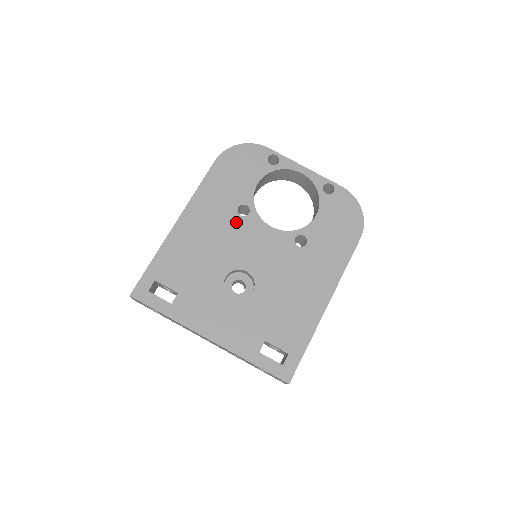
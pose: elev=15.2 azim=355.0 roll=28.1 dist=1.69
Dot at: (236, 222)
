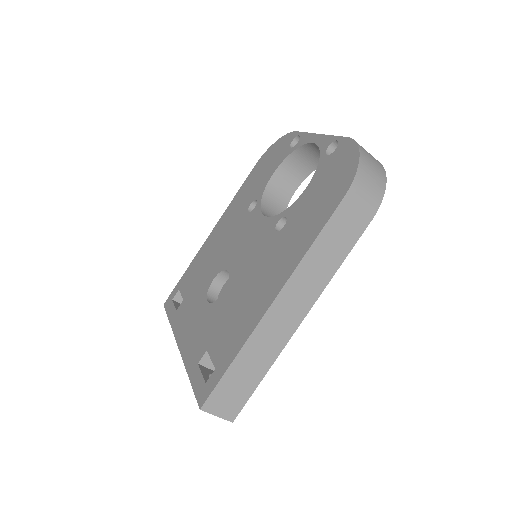
Dot at: (243, 220)
